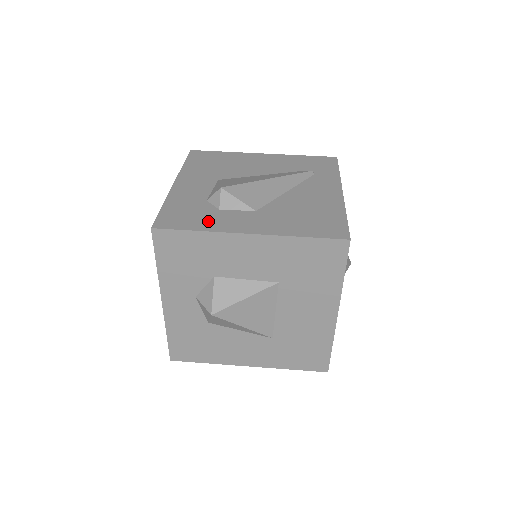
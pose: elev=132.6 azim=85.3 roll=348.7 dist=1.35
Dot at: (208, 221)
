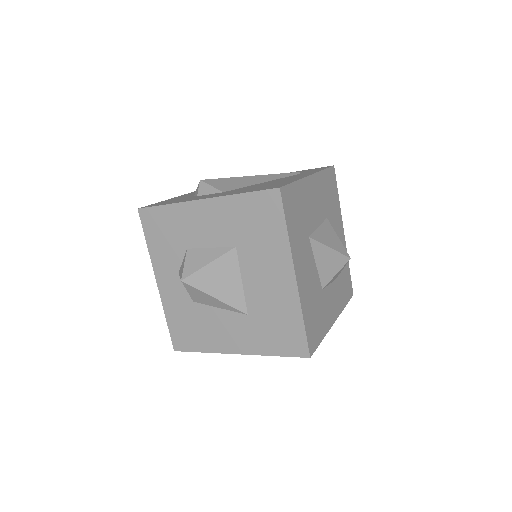
Dot at: (181, 200)
